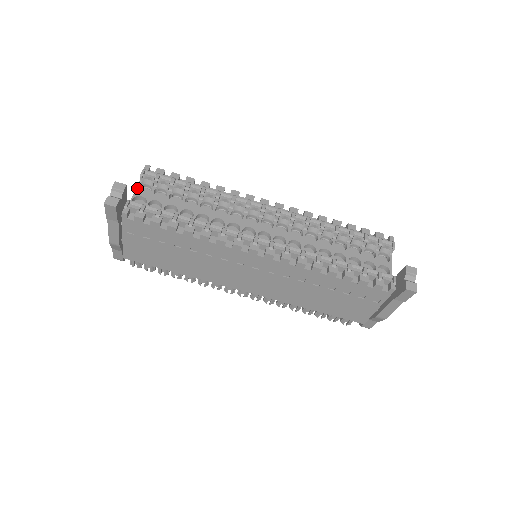
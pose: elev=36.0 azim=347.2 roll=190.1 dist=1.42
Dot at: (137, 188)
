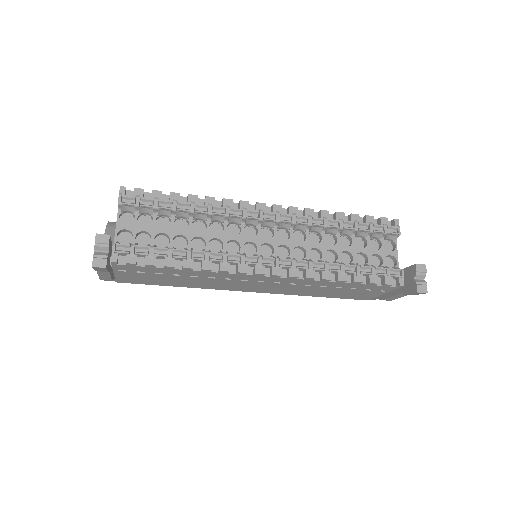
Dot at: (117, 219)
